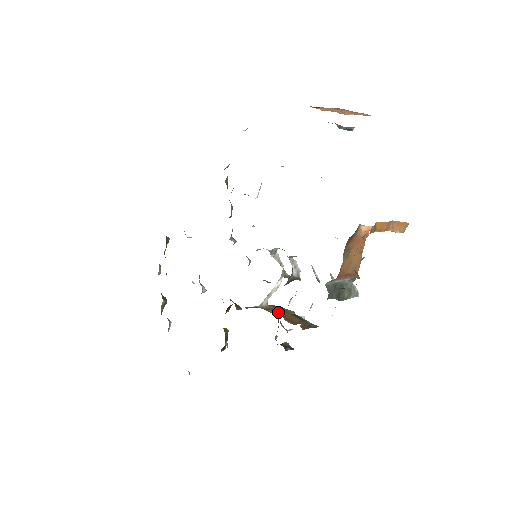
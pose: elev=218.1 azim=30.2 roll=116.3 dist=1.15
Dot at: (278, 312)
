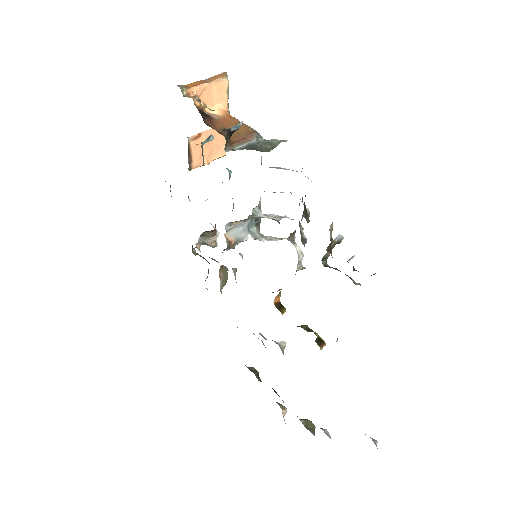
Dot at: occluded
